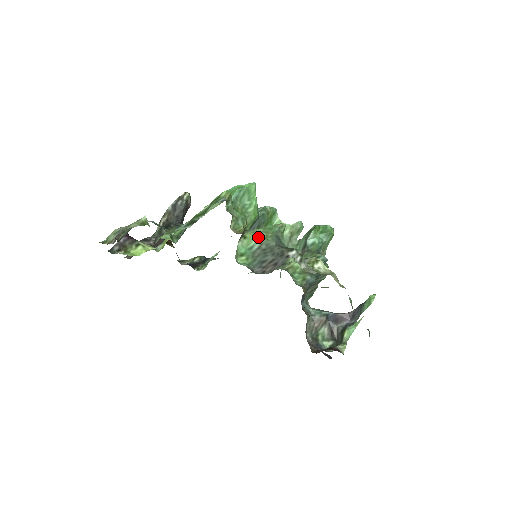
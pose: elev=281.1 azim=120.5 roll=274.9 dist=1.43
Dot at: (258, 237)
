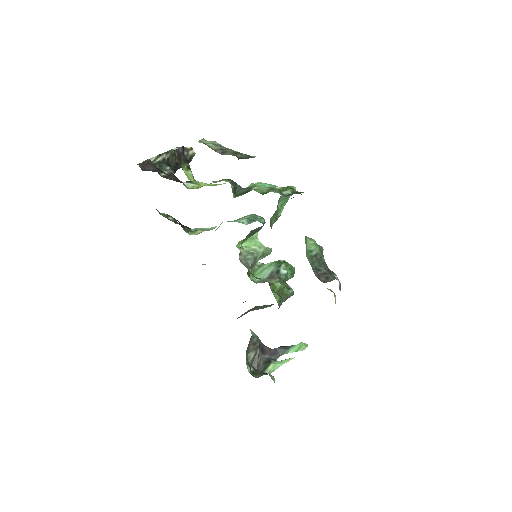
Dot at: (317, 246)
